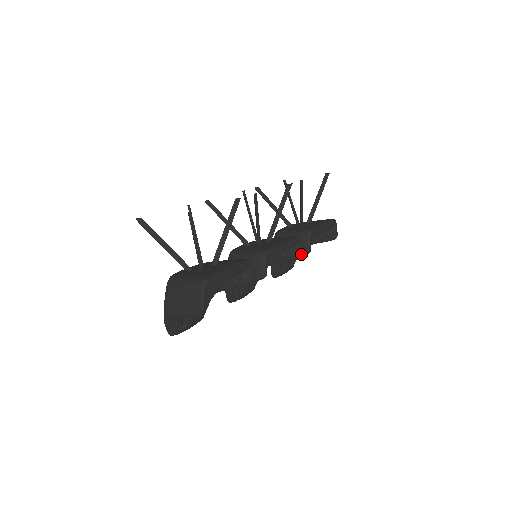
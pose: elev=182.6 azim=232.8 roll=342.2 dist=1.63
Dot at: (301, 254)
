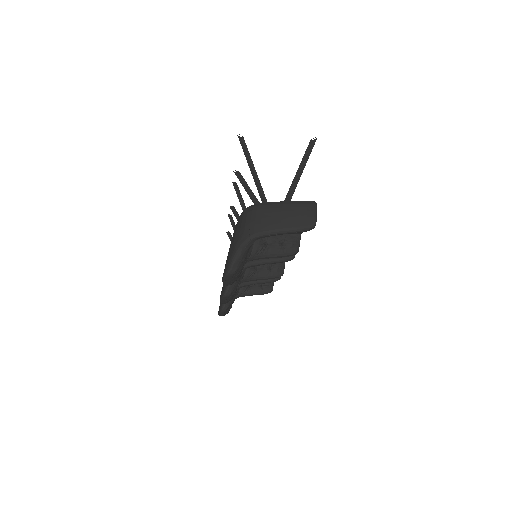
Dot at: occluded
